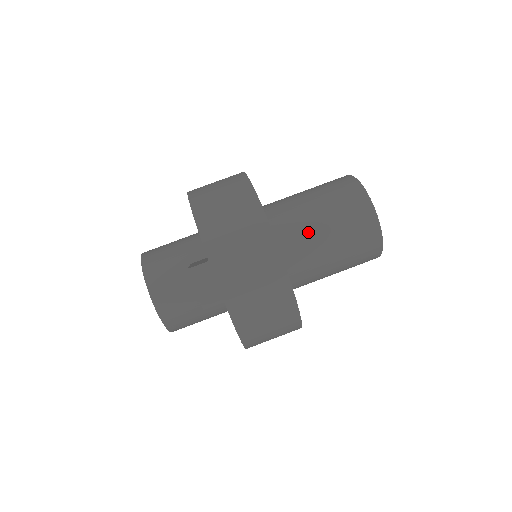
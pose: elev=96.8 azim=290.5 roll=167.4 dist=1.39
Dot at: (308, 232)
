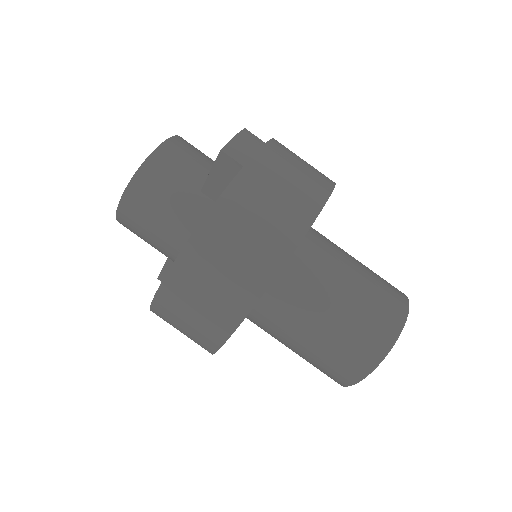
Dot at: (340, 255)
